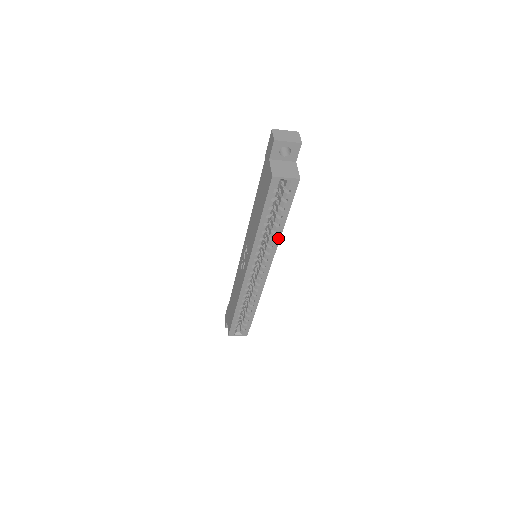
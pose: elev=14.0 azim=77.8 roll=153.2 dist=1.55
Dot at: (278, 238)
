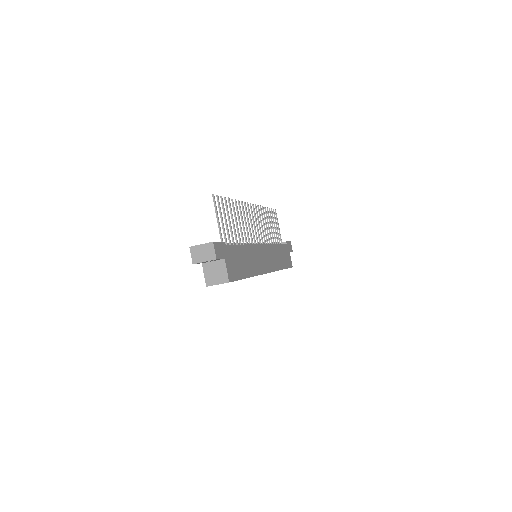
Dot at: occluded
